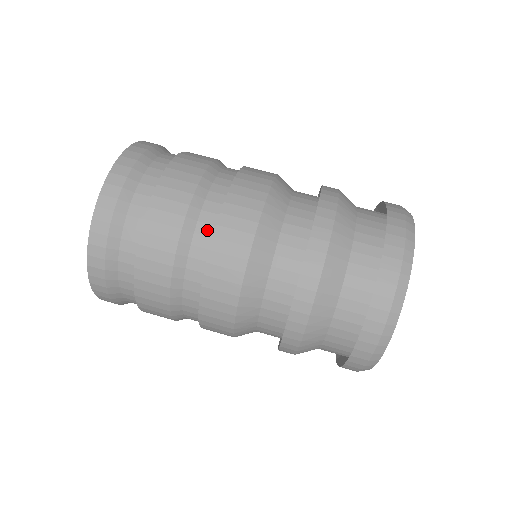
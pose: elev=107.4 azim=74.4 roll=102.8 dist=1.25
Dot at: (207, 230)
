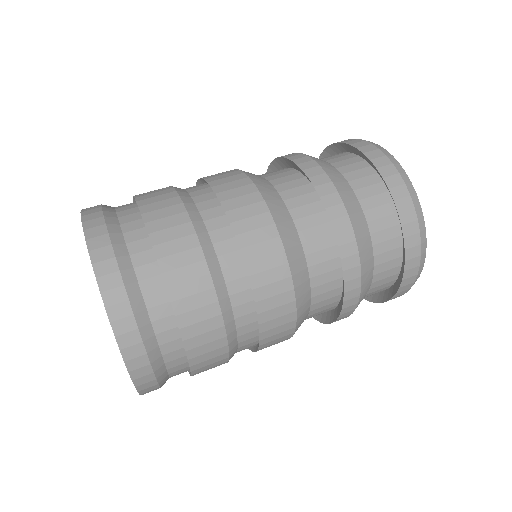
Dot at: (232, 259)
